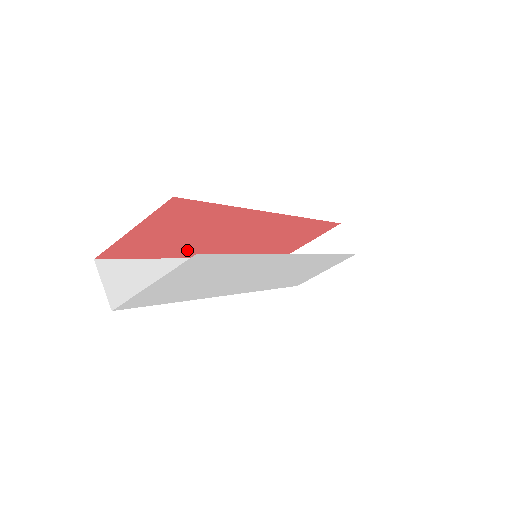
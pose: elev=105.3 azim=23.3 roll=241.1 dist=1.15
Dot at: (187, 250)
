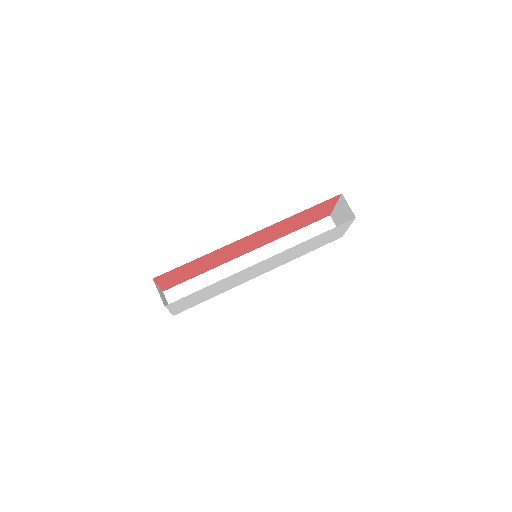
Dot at: (215, 265)
